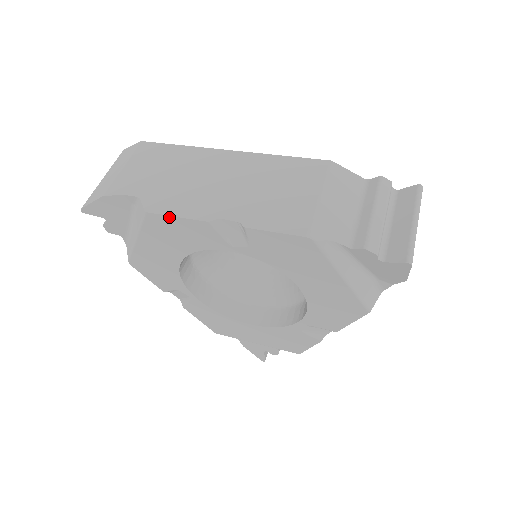
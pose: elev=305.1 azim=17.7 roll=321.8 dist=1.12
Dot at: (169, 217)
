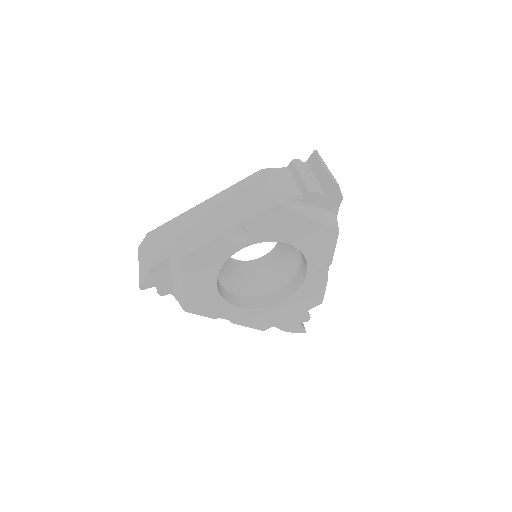
Dot at: (197, 251)
